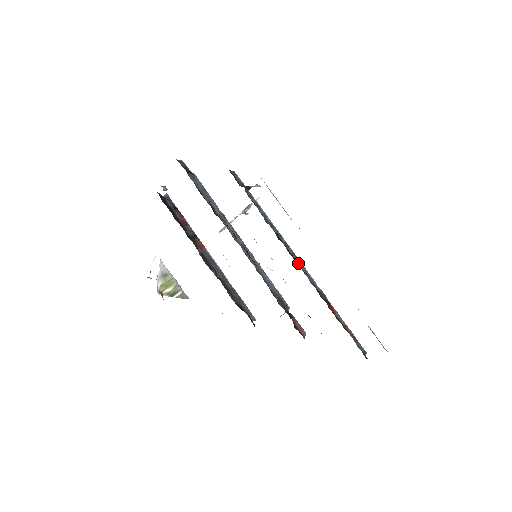
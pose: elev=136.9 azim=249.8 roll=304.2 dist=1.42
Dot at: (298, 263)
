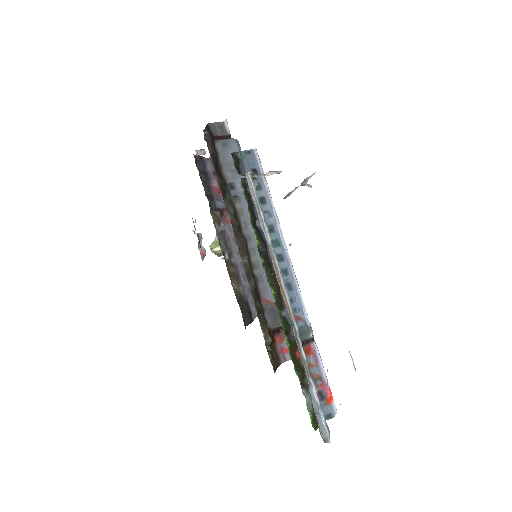
Dot at: (275, 287)
